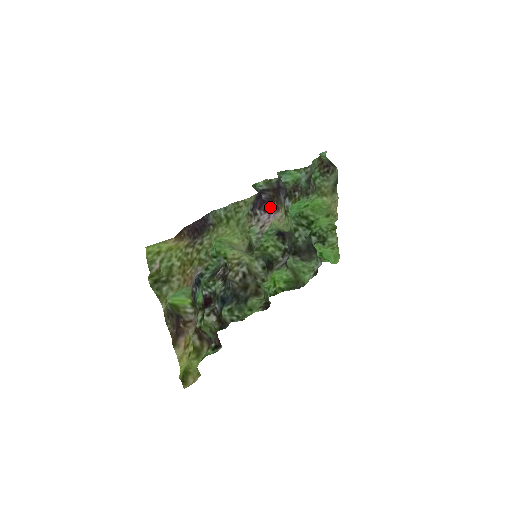
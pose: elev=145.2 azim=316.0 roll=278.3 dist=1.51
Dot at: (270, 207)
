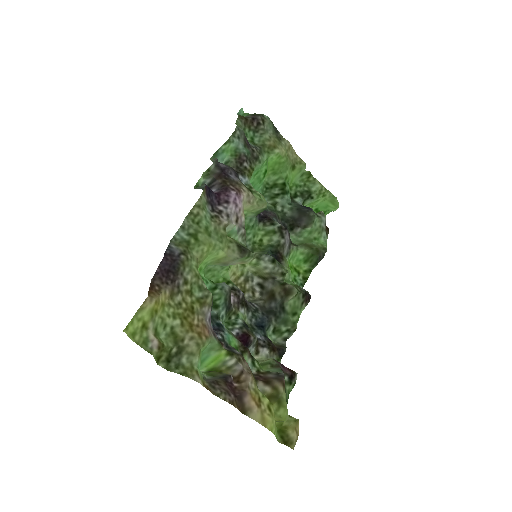
Dot at: (229, 194)
